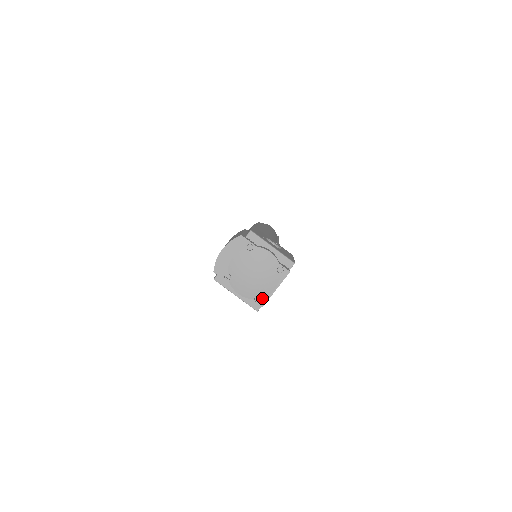
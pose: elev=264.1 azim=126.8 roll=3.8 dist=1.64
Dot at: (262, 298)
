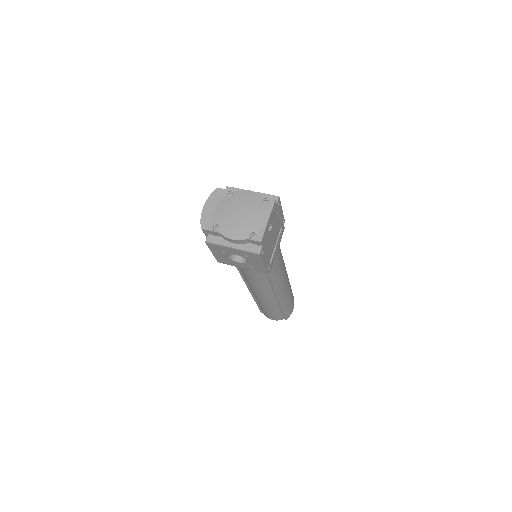
Dot at: (257, 233)
